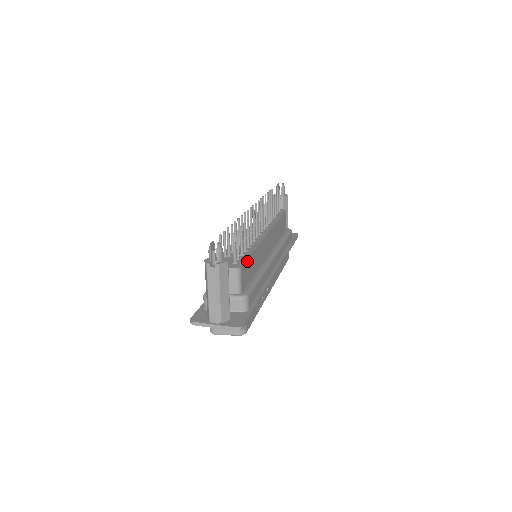
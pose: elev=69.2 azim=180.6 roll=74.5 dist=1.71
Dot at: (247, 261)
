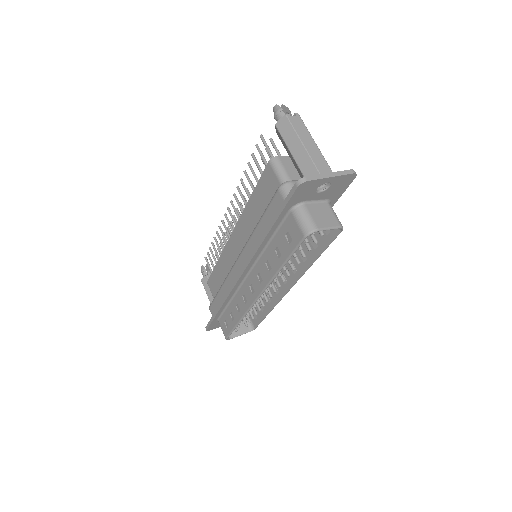
Dot at: occluded
